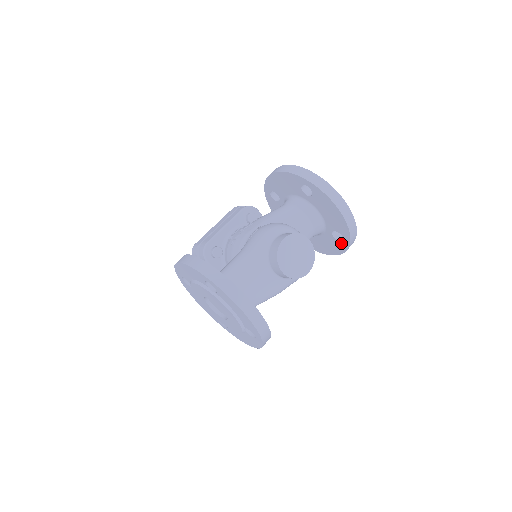
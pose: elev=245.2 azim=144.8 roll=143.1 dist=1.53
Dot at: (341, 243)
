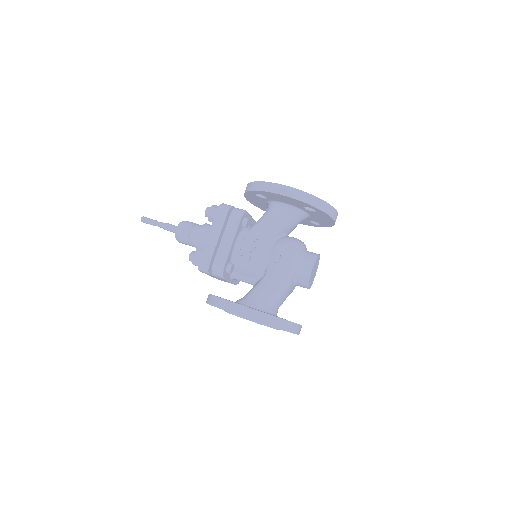
Dot at: (314, 224)
